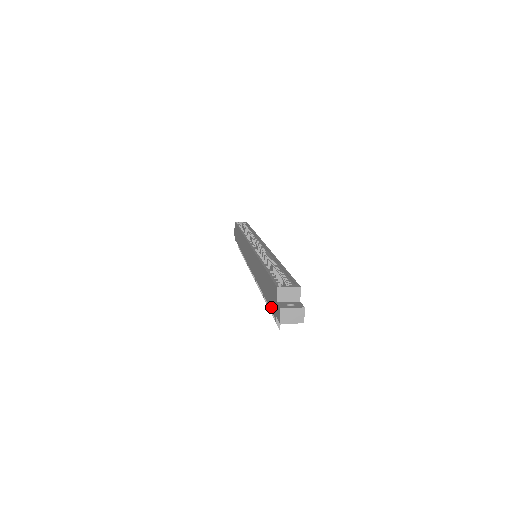
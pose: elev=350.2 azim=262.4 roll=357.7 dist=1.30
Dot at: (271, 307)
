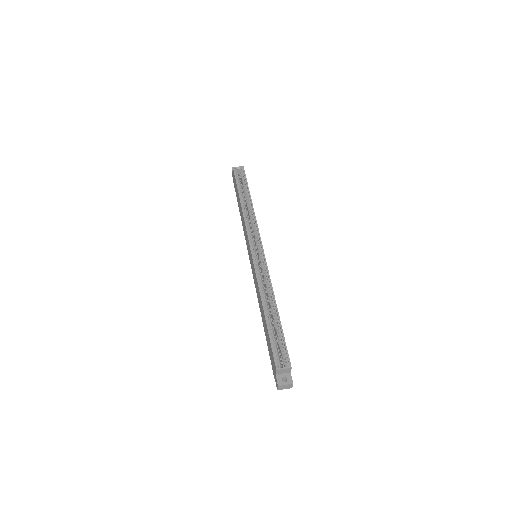
Dot at: (271, 360)
